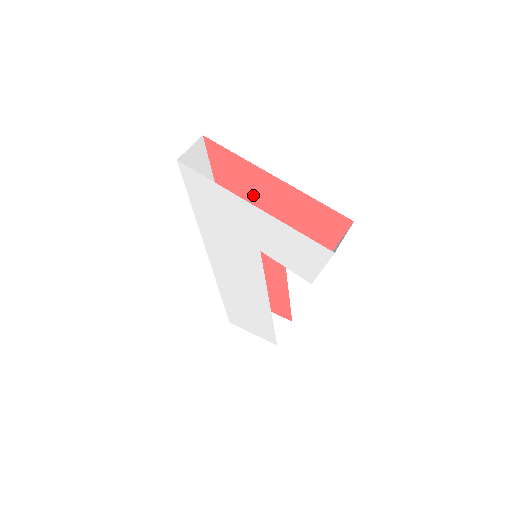
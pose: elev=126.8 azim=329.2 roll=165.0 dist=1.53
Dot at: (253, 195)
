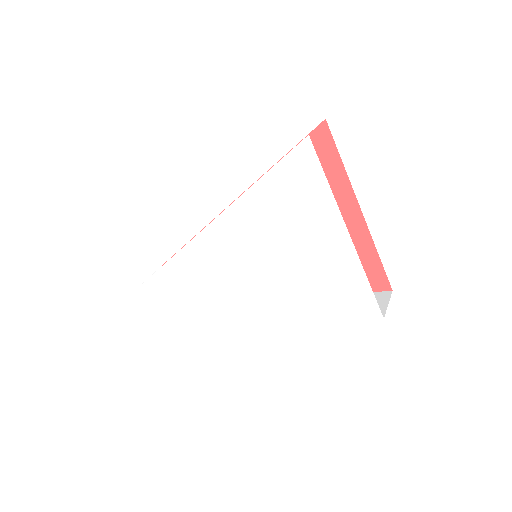
Dot at: occluded
